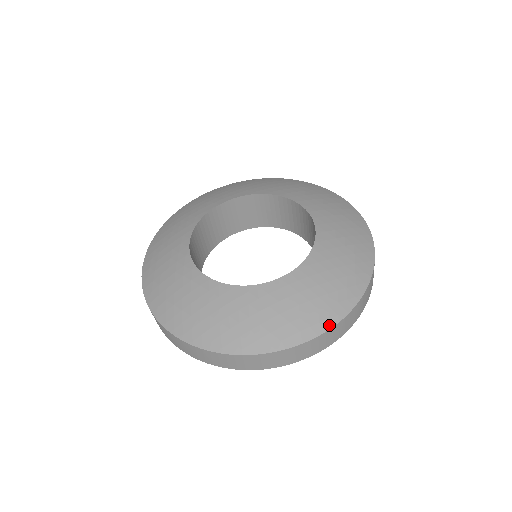
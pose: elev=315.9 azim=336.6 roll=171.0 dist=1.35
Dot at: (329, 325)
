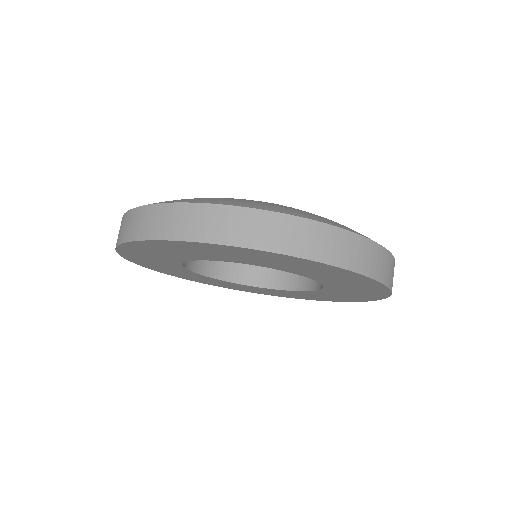
Dot at: occluded
